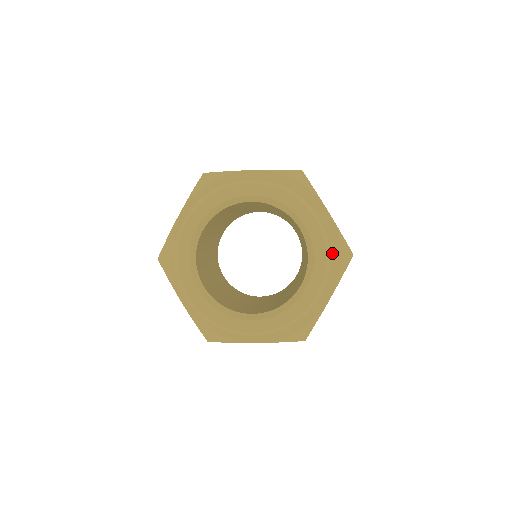
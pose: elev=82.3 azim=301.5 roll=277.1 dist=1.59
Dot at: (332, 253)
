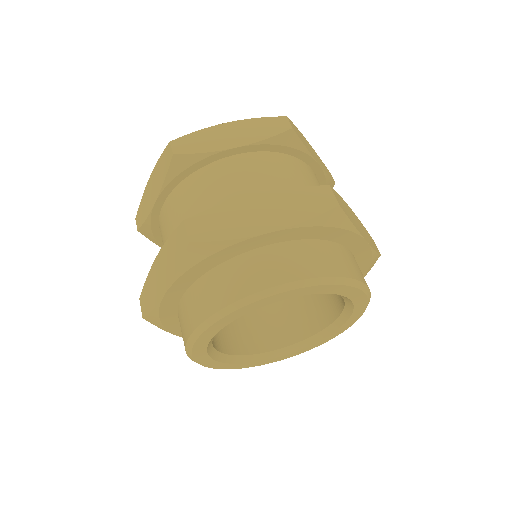
Dot at: (321, 235)
